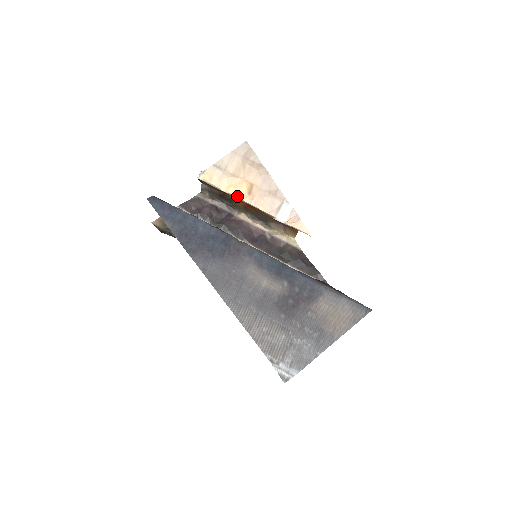
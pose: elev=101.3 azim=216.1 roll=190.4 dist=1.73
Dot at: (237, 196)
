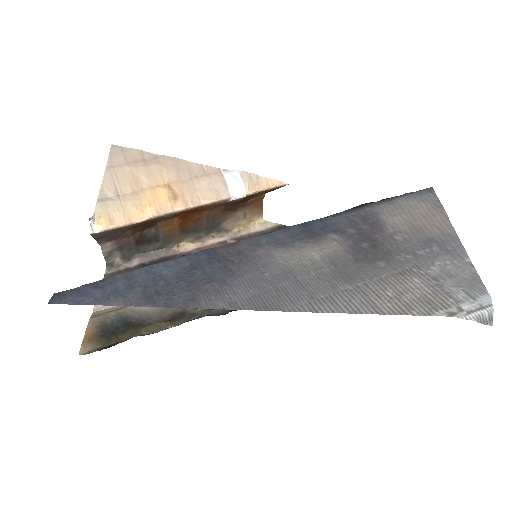
Dot at: (163, 212)
